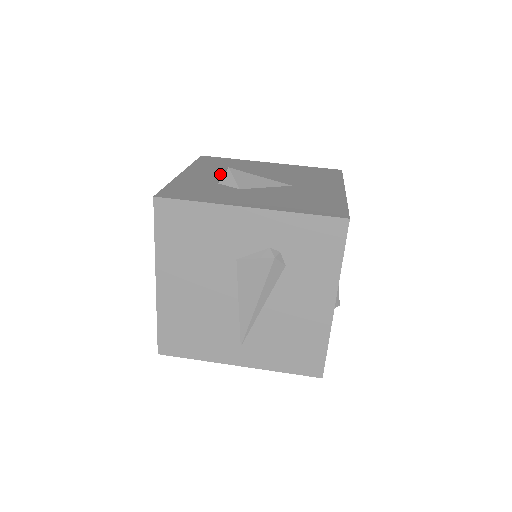
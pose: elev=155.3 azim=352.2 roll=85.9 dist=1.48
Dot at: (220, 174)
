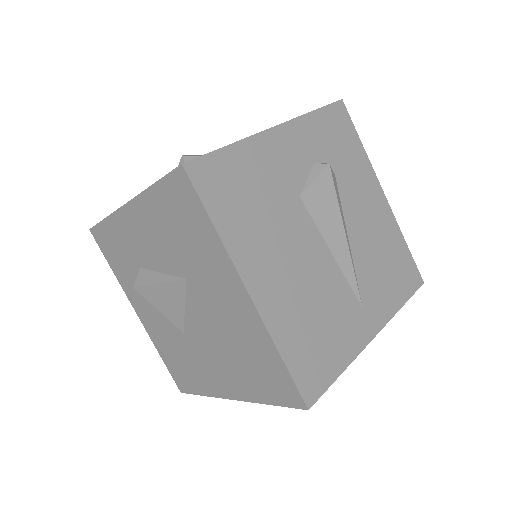
Dot at: occluded
